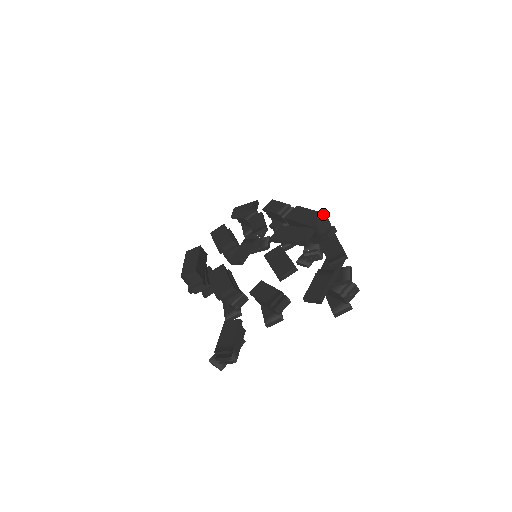
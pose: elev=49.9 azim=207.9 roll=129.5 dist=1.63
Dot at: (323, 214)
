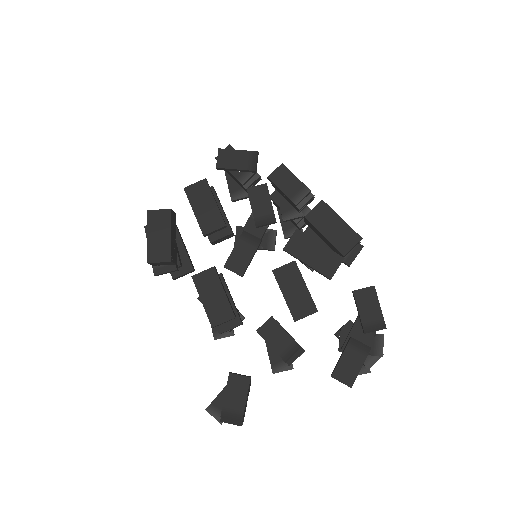
Dot at: (360, 238)
